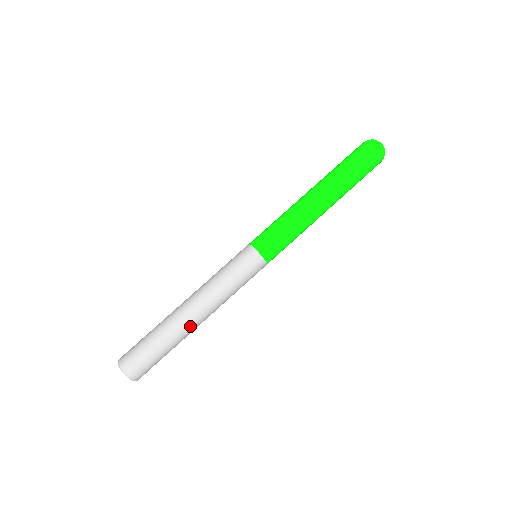
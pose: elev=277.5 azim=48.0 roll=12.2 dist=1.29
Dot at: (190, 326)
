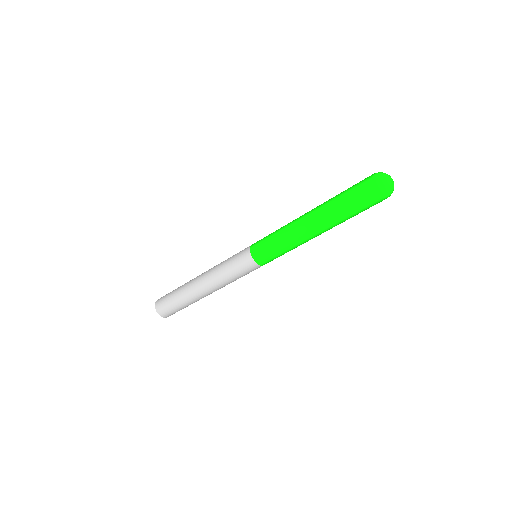
Dot at: occluded
